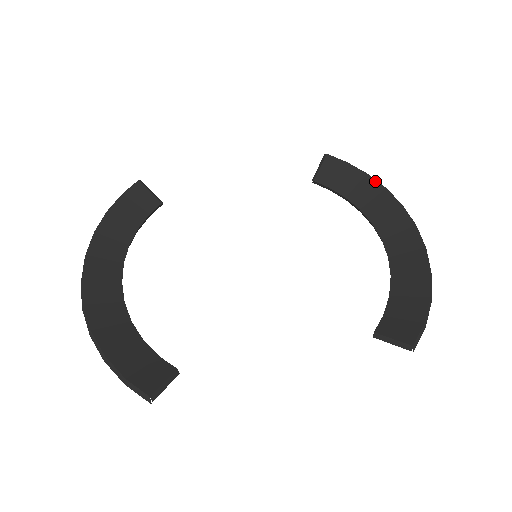
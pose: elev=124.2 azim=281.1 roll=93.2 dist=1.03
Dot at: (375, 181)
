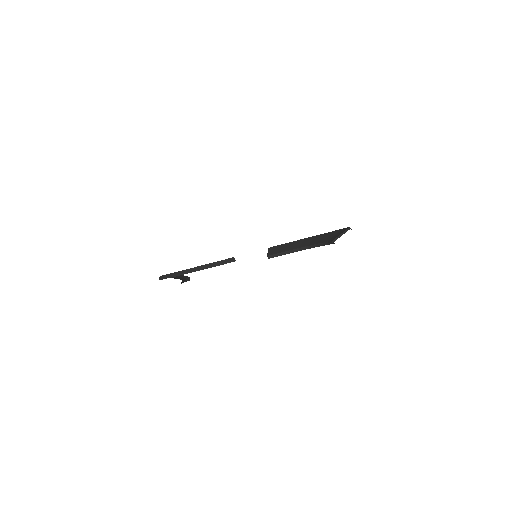
Dot at: (298, 240)
